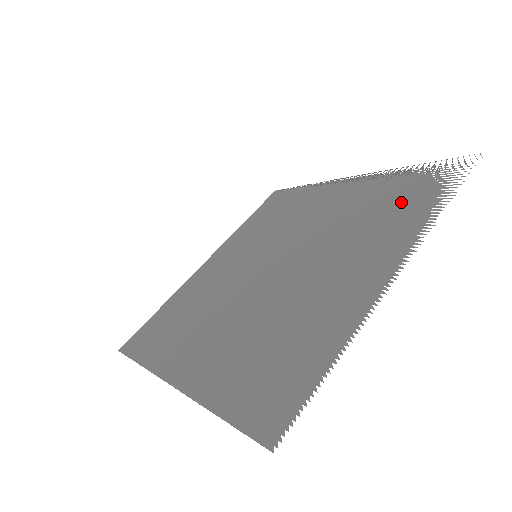
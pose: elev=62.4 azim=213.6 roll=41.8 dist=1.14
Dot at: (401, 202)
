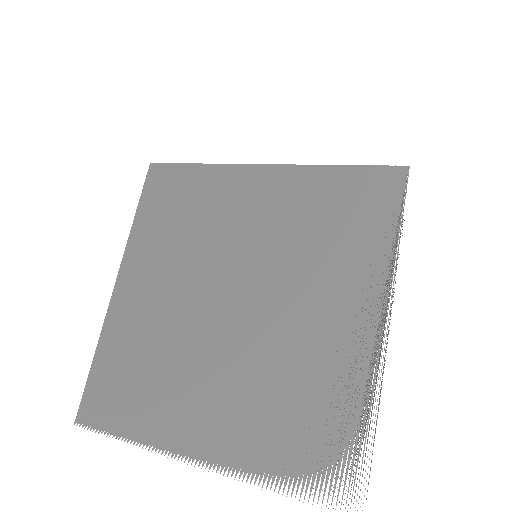
Dot at: (296, 434)
